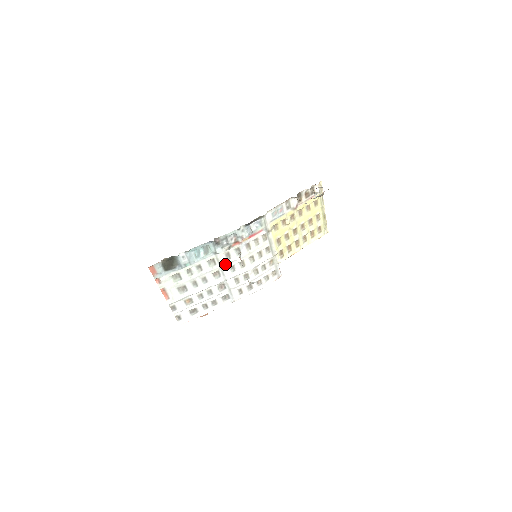
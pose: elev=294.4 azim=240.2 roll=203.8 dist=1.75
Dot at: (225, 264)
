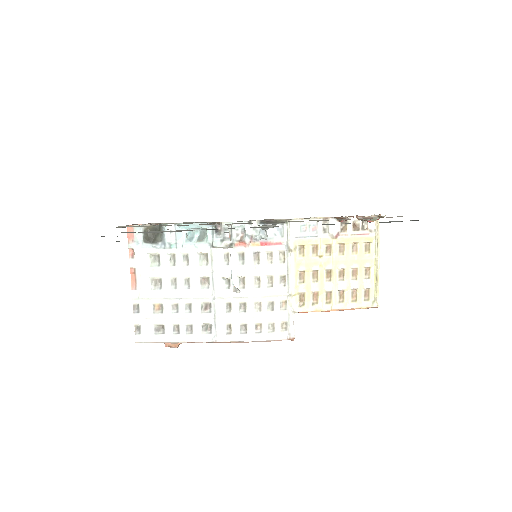
Dot at: (220, 270)
